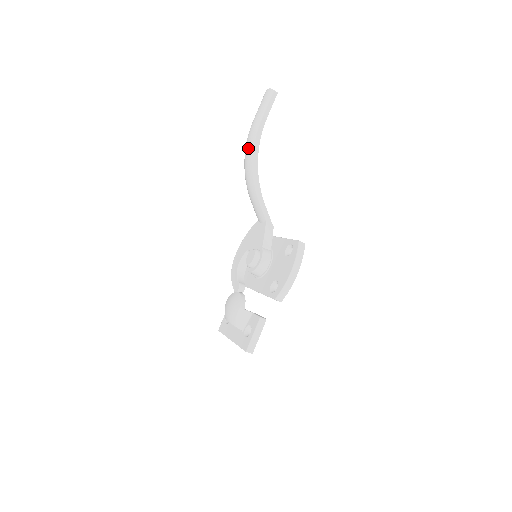
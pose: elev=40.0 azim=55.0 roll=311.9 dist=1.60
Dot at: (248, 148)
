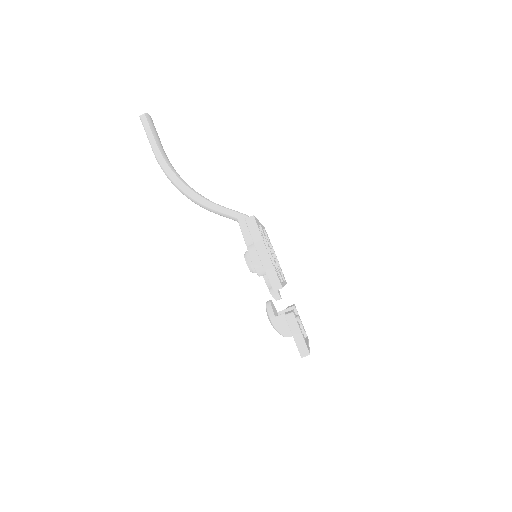
Dot at: occluded
